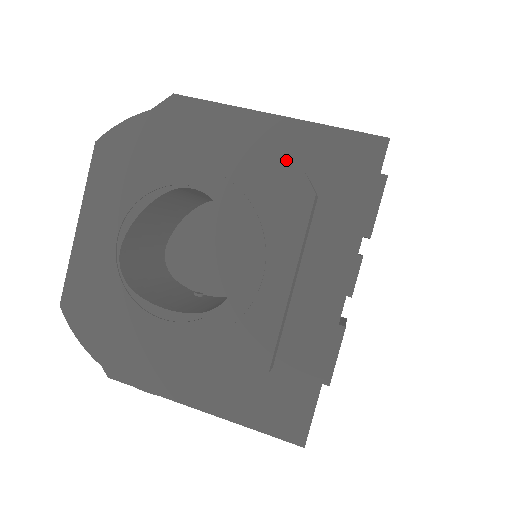
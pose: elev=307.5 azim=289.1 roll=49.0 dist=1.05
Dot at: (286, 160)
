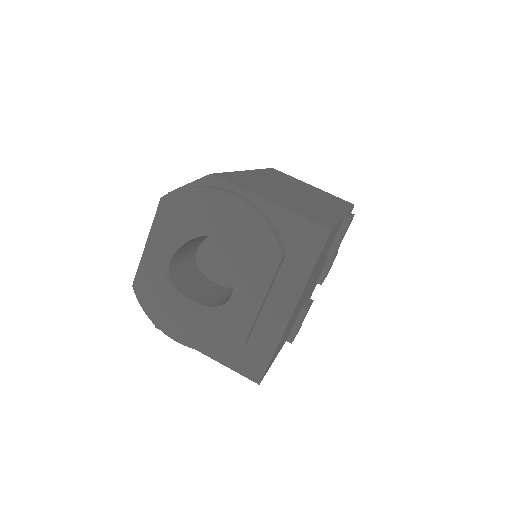
Dot at: (269, 234)
